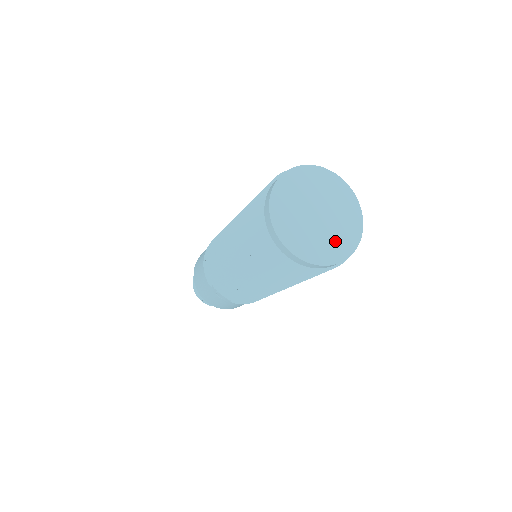
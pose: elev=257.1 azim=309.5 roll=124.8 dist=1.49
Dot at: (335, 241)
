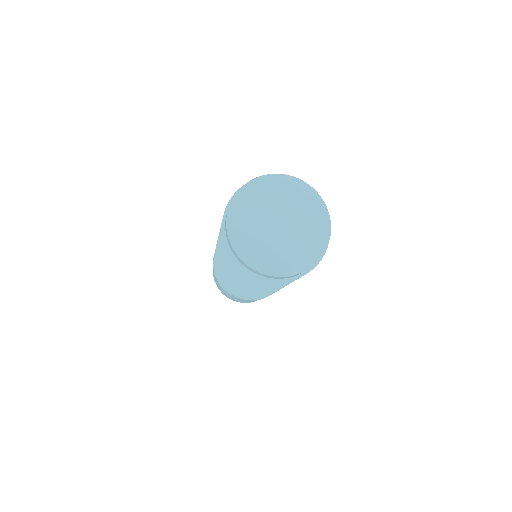
Dot at: (306, 242)
